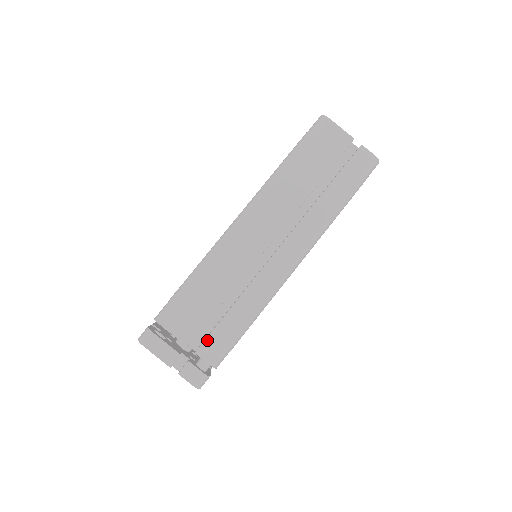
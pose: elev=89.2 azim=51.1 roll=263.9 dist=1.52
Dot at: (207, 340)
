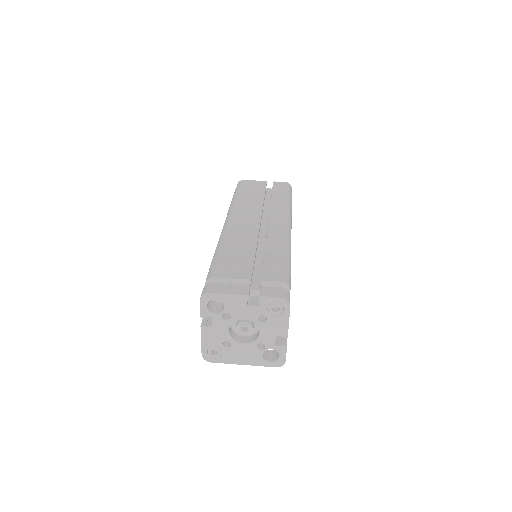
Dot at: (264, 271)
